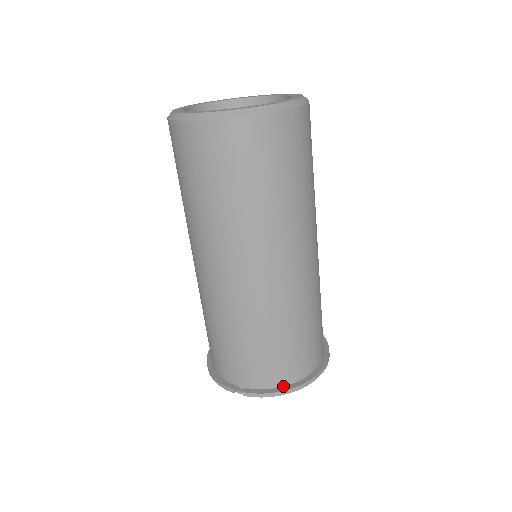
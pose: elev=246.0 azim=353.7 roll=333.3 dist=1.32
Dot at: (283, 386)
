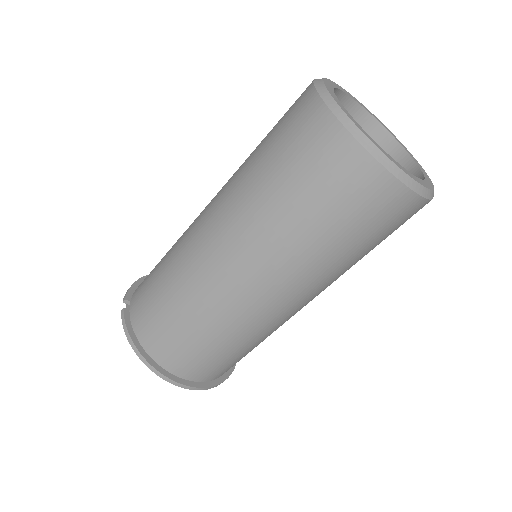
Dot at: (141, 344)
